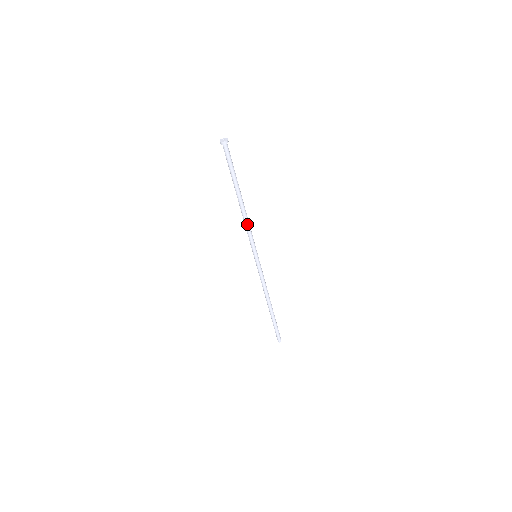
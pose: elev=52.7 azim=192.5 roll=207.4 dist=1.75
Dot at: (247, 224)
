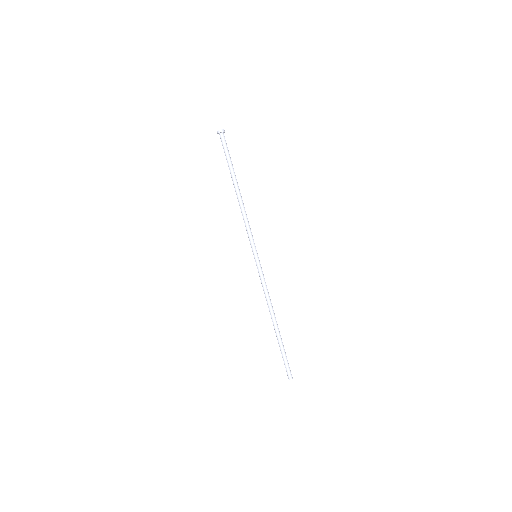
Dot at: (243, 217)
